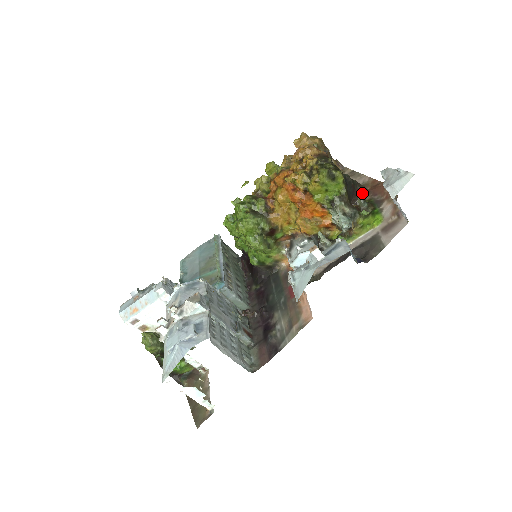
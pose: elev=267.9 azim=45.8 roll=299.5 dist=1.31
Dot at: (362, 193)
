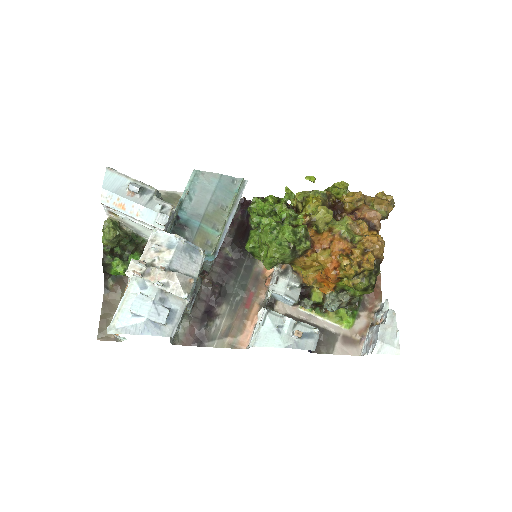
Dot at: occluded
